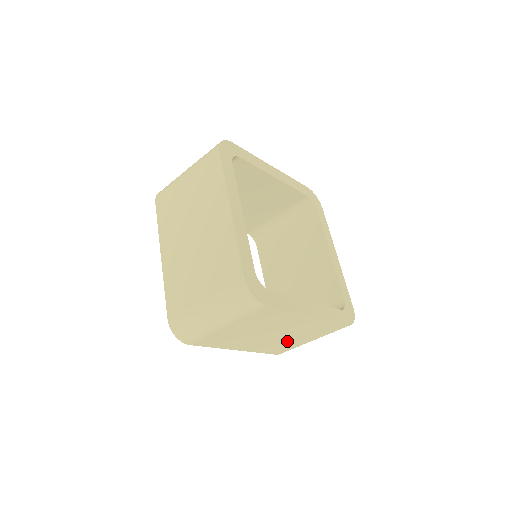
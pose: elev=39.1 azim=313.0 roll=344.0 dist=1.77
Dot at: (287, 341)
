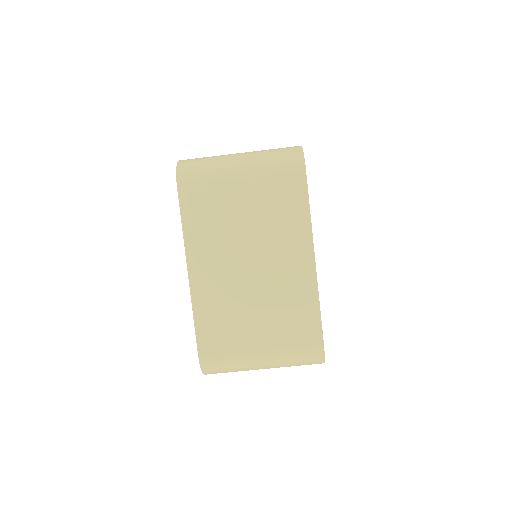
Dot at: occluded
